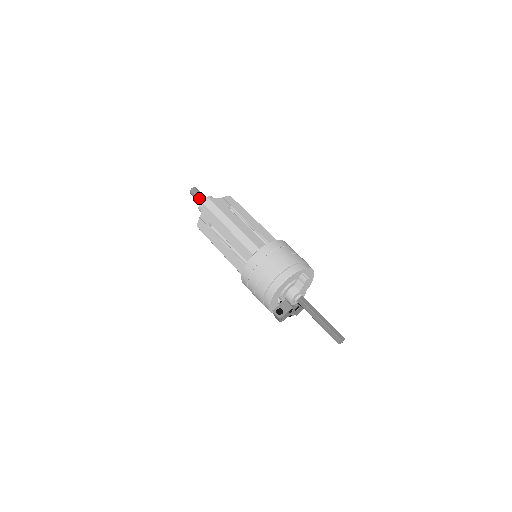
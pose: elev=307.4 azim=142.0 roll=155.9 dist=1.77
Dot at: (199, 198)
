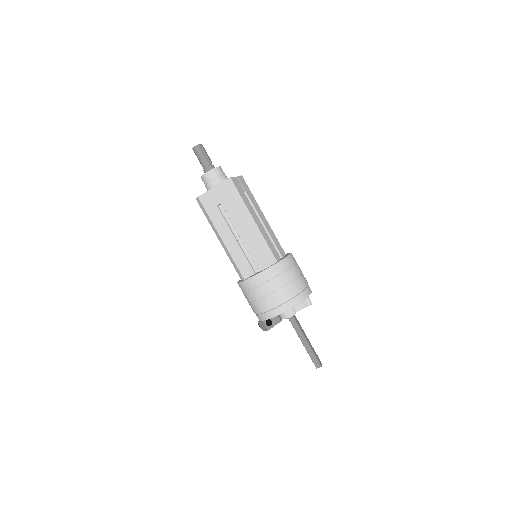
Dot at: (205, 162)
